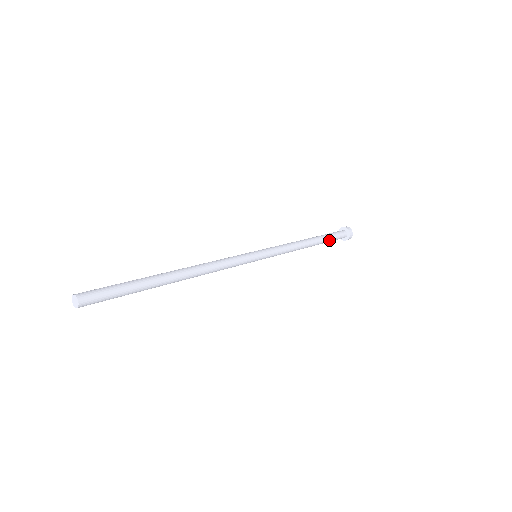
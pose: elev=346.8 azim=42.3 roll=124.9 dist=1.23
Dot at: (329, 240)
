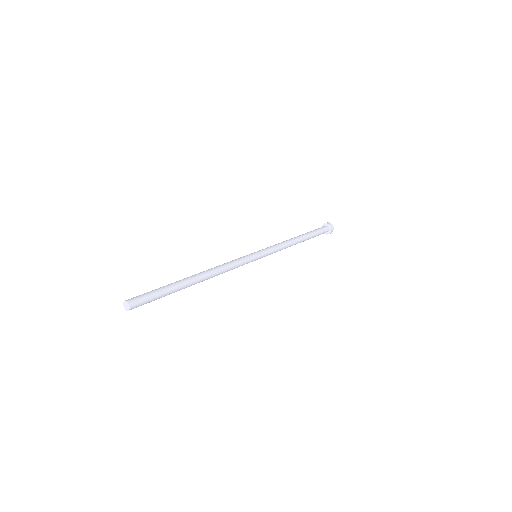
Dot at: (313, 237)
